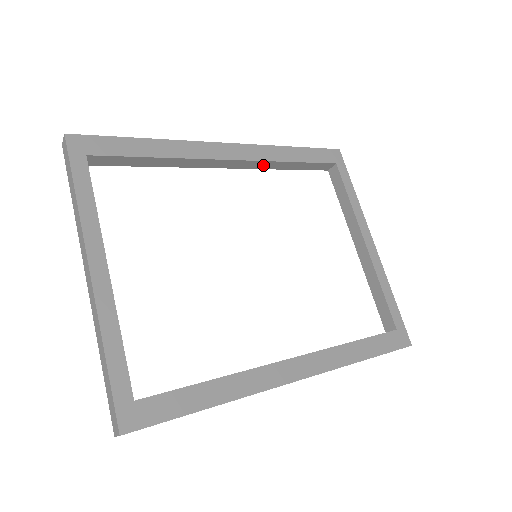
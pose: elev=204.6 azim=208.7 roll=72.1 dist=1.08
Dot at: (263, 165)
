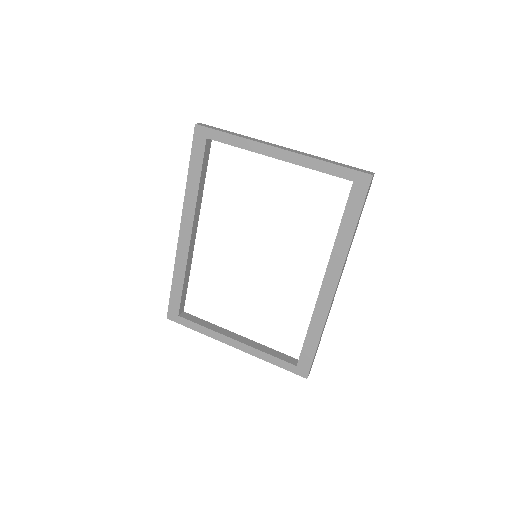
Dot at: (198, 206)
